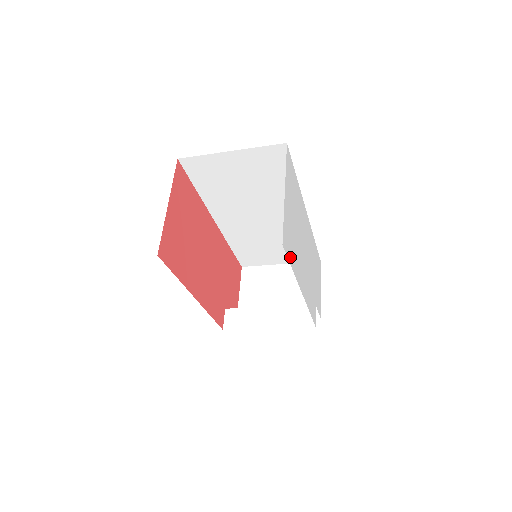
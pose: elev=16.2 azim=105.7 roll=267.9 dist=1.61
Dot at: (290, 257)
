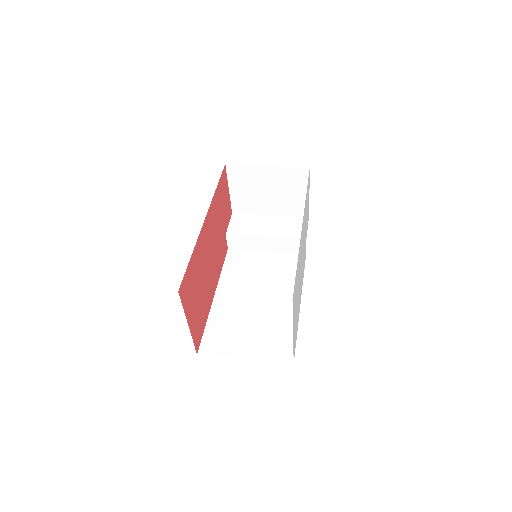
Dot at: (296, 337)
